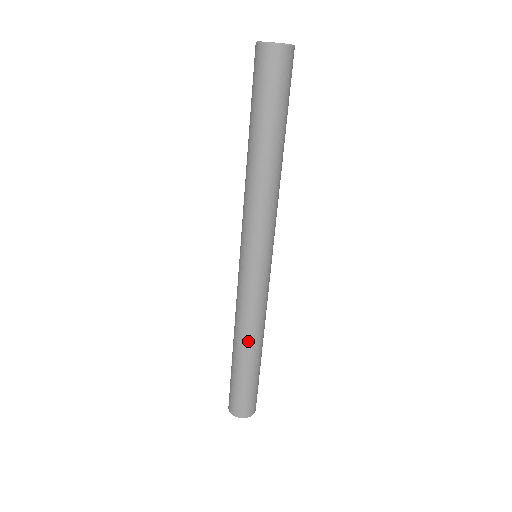
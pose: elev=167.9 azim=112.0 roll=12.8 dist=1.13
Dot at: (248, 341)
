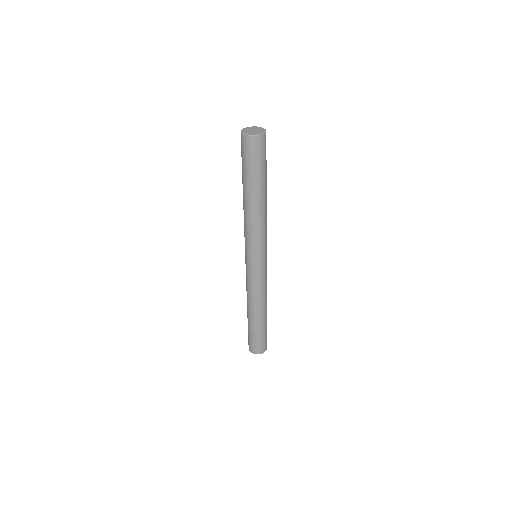
Dot at: (254, 308)
